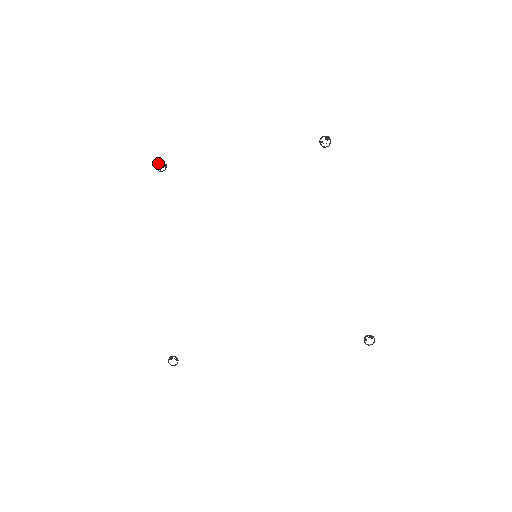
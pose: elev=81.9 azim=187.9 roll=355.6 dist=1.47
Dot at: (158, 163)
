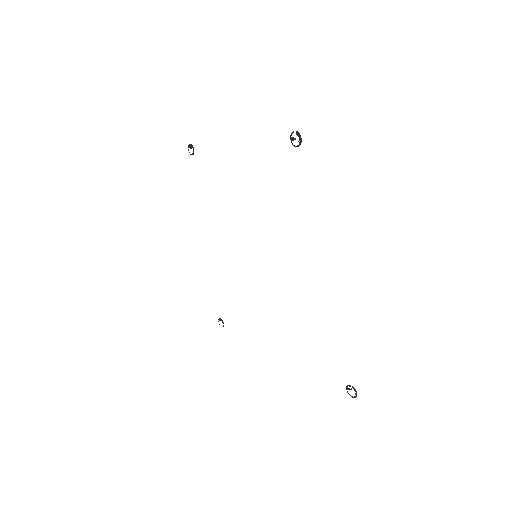
Dot at: (190, 146)
